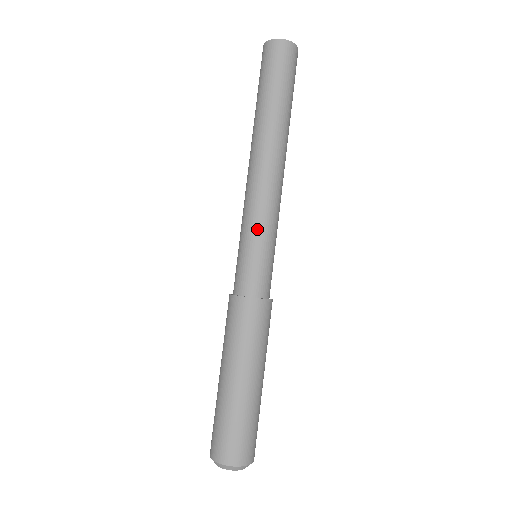
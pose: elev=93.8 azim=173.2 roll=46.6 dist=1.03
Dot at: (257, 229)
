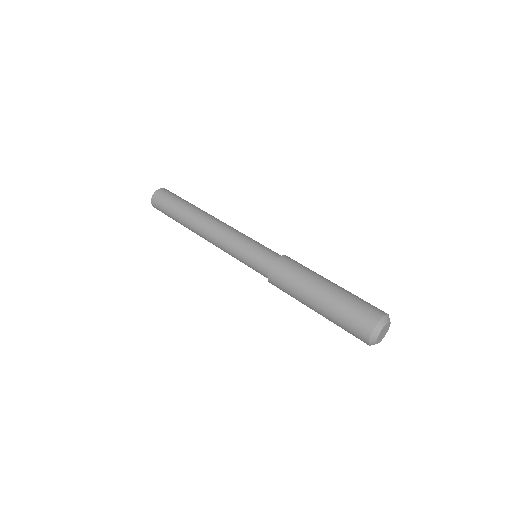
Dot at: (238, 244)
